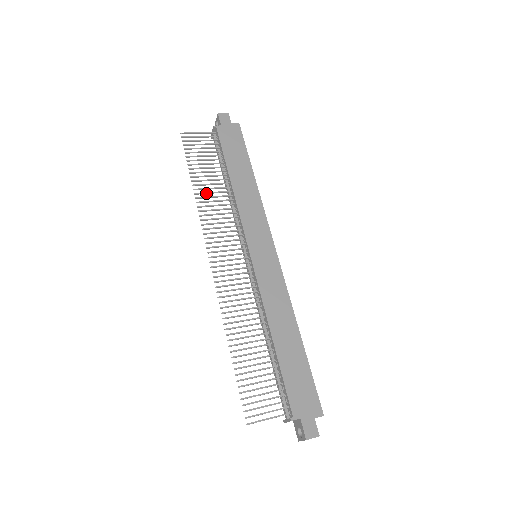
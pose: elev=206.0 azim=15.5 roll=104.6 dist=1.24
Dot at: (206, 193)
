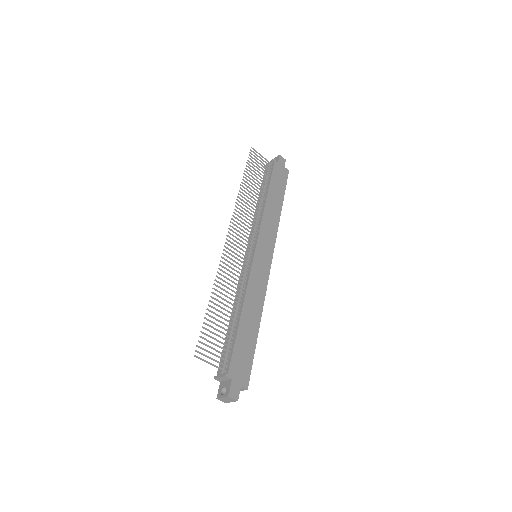
Dot at: (247, 193)
